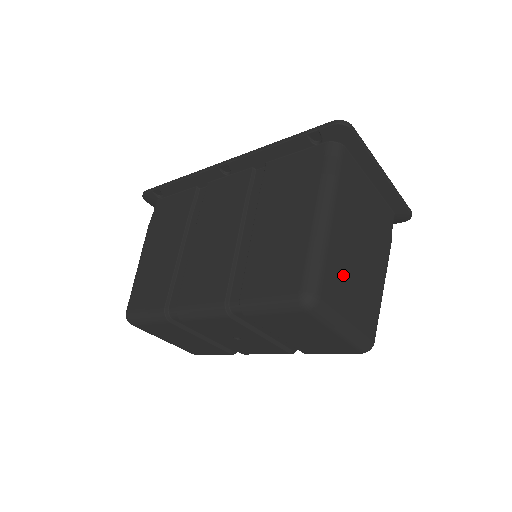
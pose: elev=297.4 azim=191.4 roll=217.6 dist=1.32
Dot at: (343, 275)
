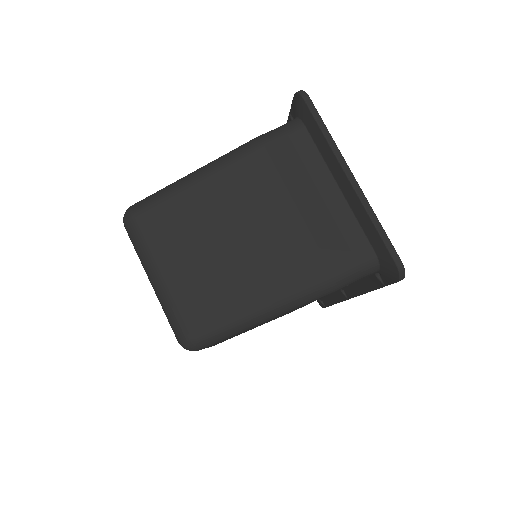
Dot at: (190, 227)
